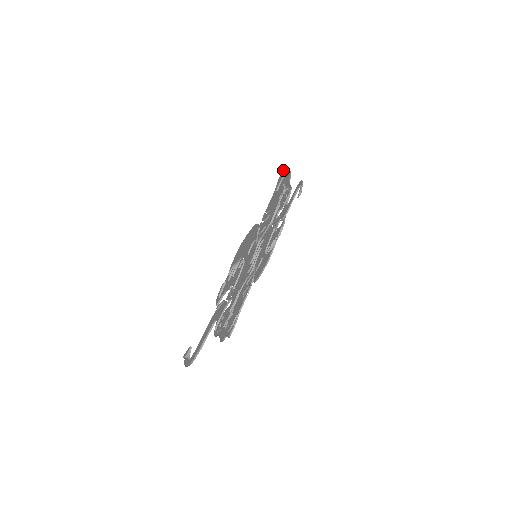
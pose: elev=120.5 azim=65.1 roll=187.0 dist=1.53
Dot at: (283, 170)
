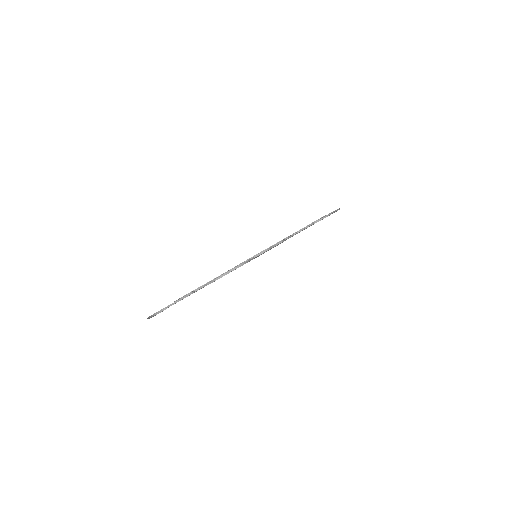
Dot at: occluded
